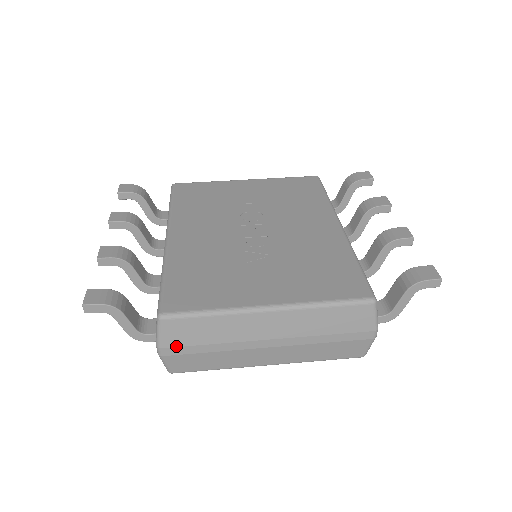
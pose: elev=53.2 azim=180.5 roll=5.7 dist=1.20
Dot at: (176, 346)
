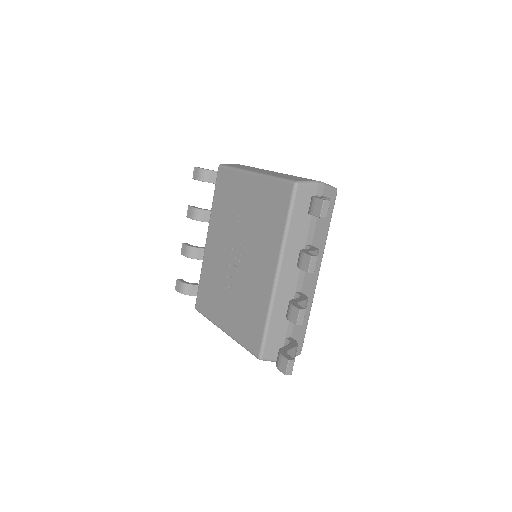
Dot at: occluded
